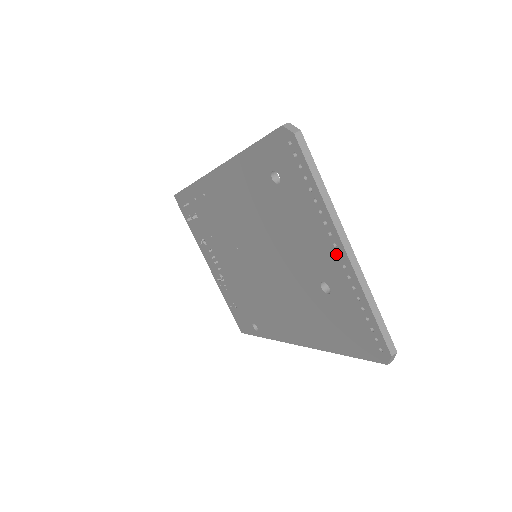
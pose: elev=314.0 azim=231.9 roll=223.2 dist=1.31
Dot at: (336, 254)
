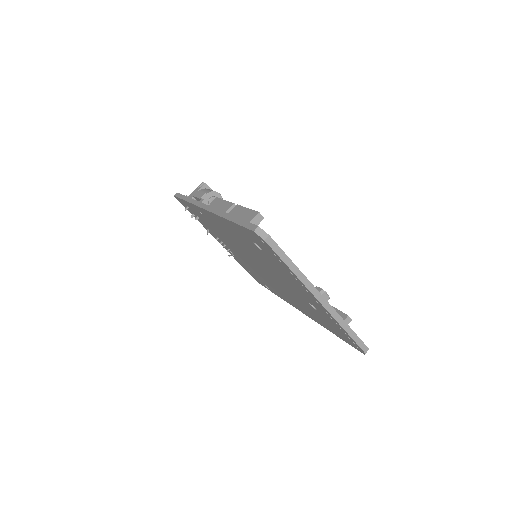
Dot at: (315, 300)
